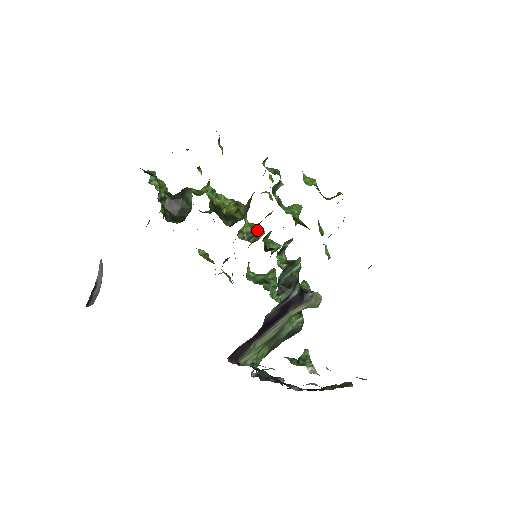
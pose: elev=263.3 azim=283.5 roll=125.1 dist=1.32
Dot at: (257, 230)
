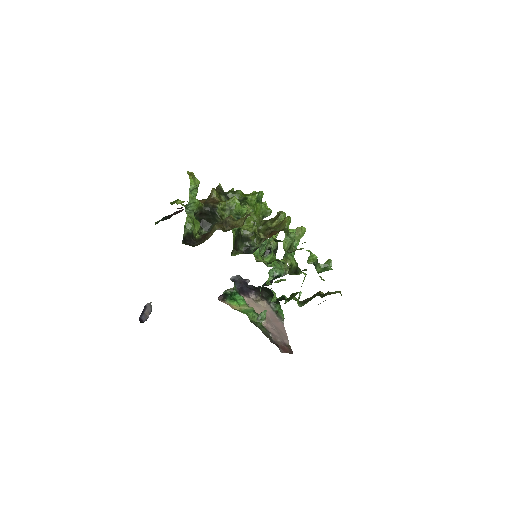
Dot at: (266, 216)
